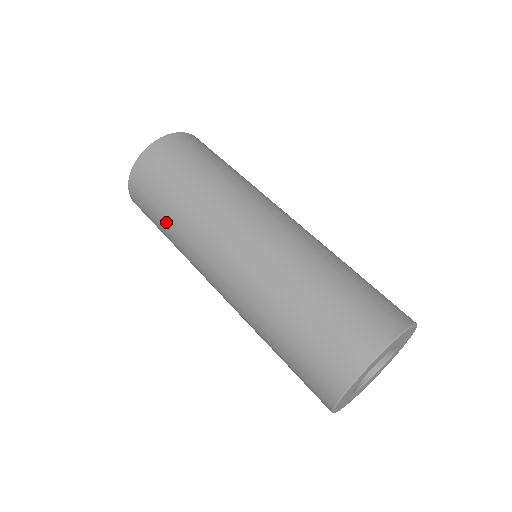
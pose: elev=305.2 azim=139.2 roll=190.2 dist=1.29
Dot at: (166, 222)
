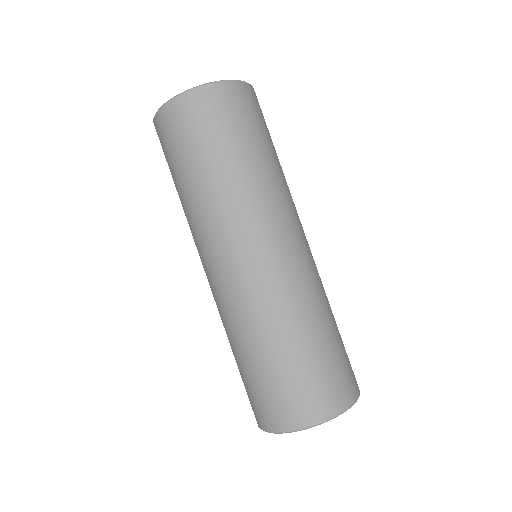
Dot at: (180, 189)
